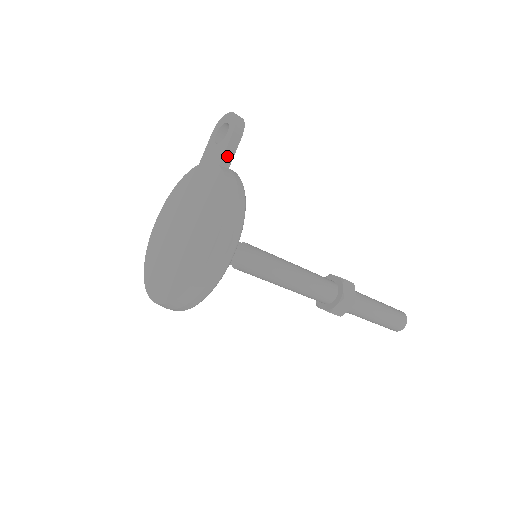
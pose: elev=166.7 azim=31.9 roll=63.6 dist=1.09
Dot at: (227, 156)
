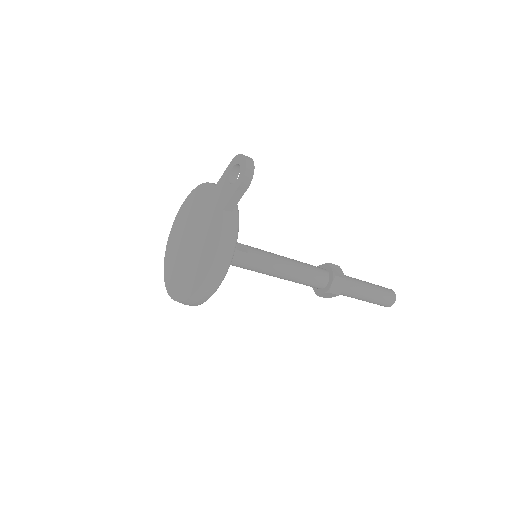
Dot at: (231, 203)
